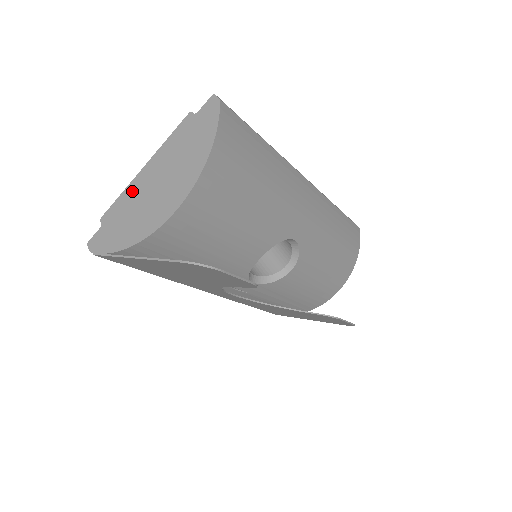
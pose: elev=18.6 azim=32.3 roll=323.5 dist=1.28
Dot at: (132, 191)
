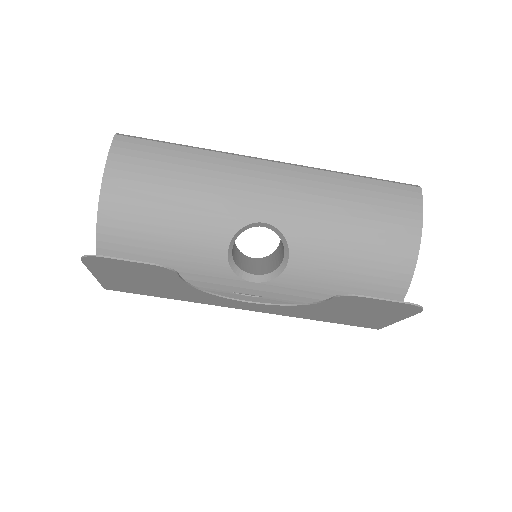
Dot at: occluded
